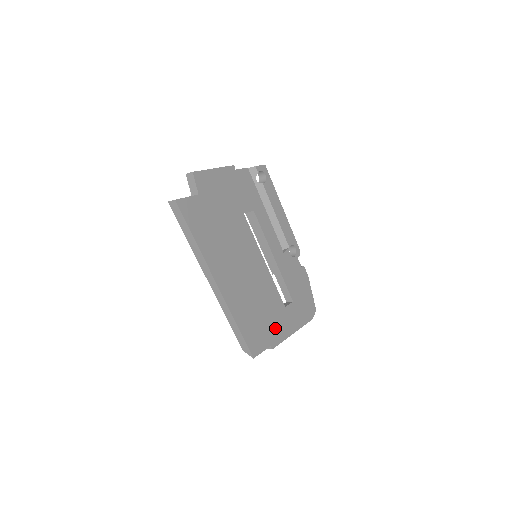
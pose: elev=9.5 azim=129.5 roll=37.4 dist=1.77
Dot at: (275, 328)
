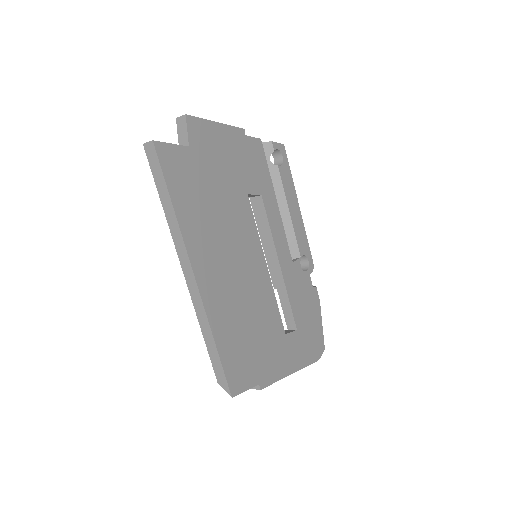
Dot at: (268, 360)
